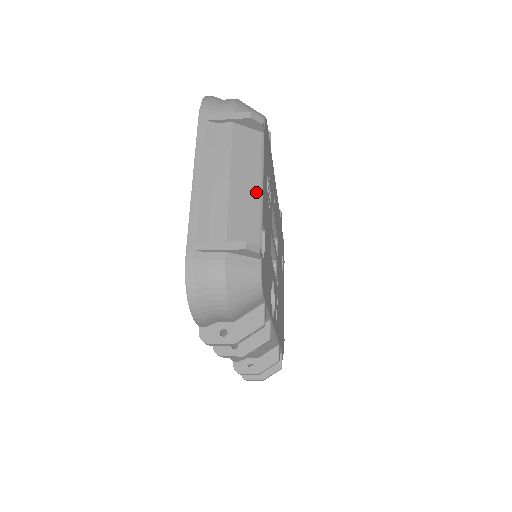
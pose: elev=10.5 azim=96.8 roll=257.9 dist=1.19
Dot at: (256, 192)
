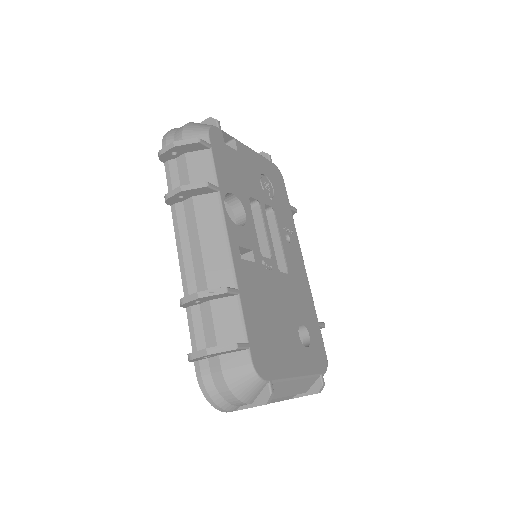
Dot at: occluded
